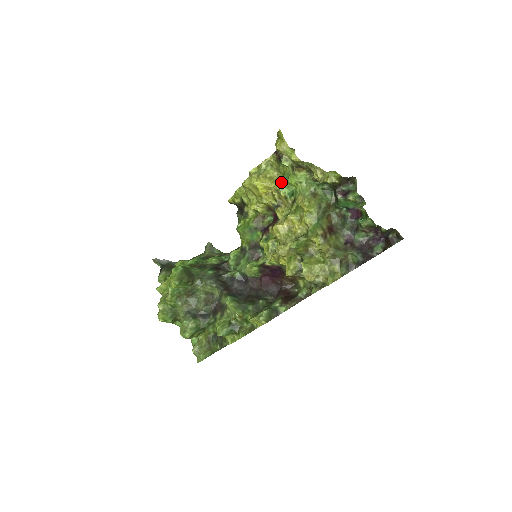
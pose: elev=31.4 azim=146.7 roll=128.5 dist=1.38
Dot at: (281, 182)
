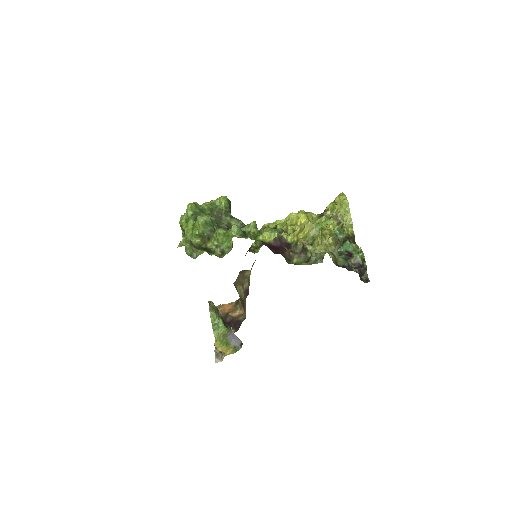
Dot at: occluded
